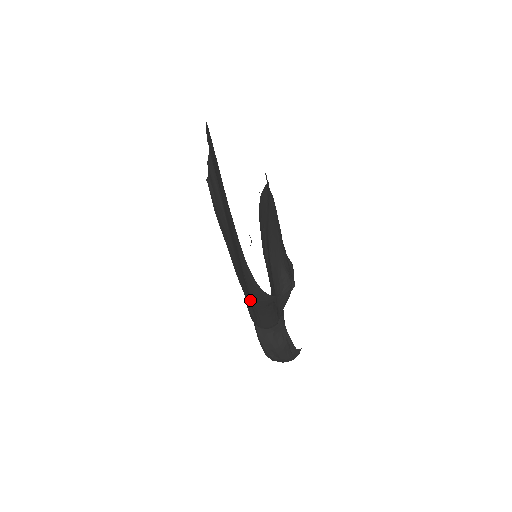
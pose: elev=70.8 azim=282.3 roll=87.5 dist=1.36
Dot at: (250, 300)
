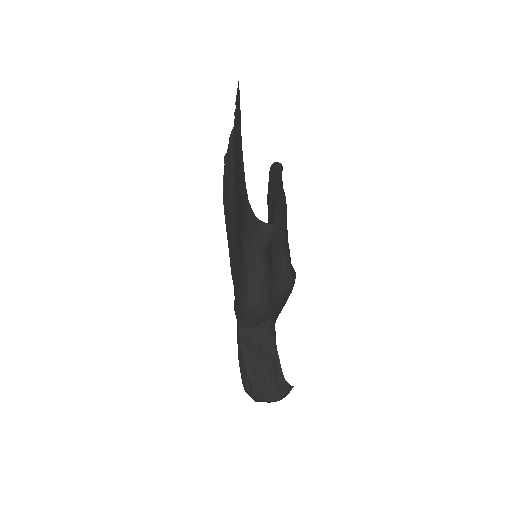
Dot at: (242, 249)
